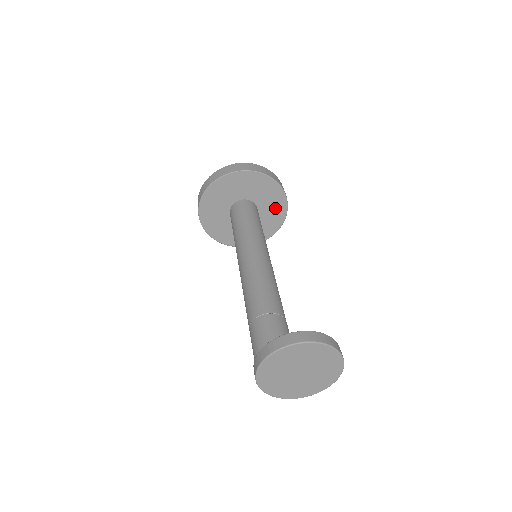
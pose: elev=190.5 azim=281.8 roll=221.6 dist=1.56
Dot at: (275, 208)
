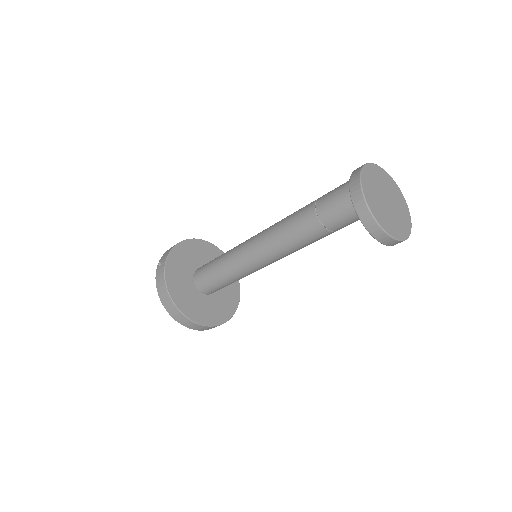
Dot at: (230, 290)
